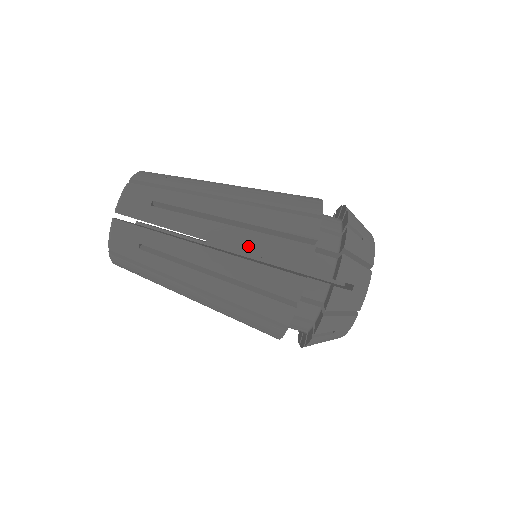
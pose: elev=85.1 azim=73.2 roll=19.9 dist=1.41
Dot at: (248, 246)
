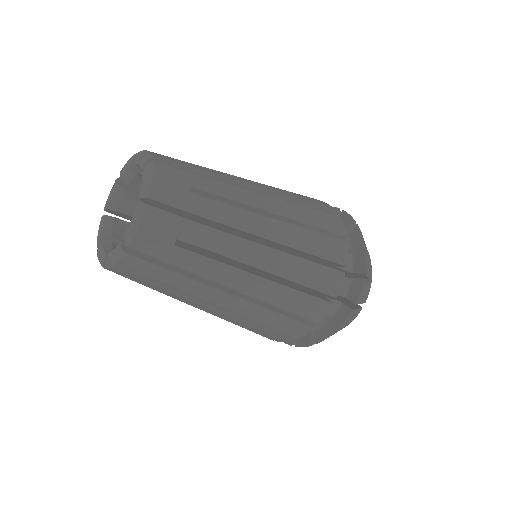
Dot at: (236, 323)
